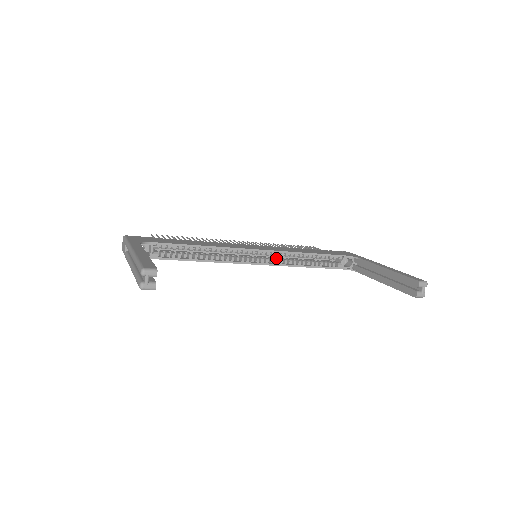
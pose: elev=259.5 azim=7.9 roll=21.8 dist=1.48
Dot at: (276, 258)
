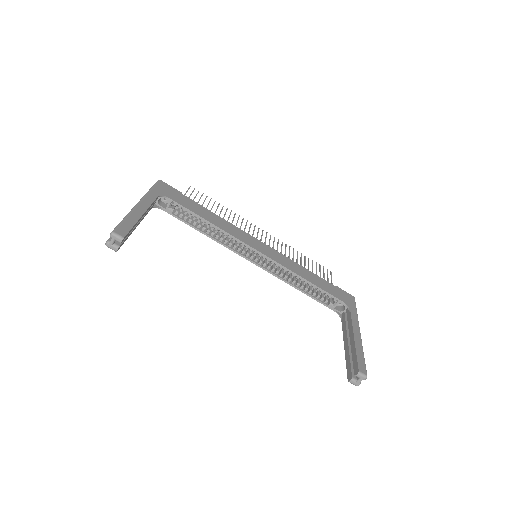
Dot at: (277, 266)
